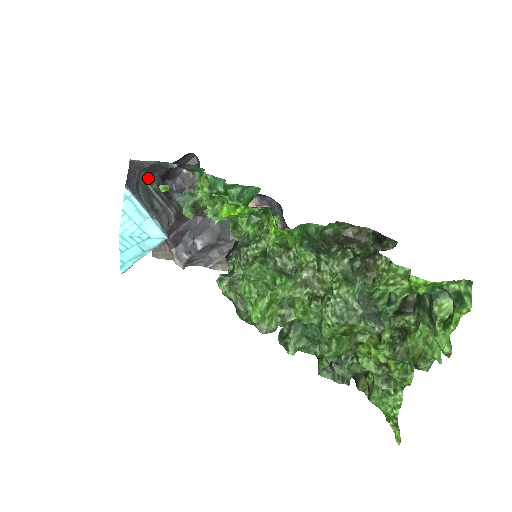
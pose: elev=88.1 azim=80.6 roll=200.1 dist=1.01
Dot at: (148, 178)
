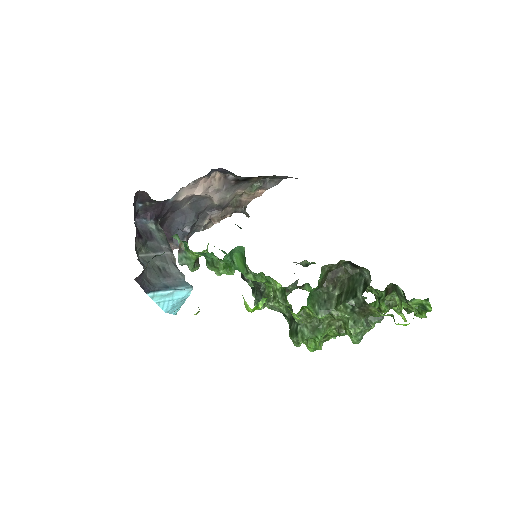
Dot at: (137, 253)
